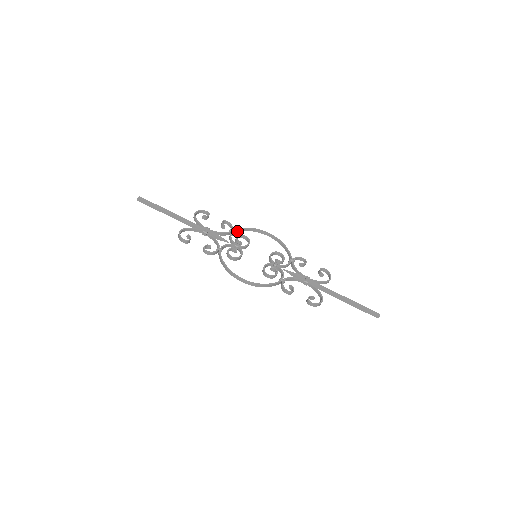
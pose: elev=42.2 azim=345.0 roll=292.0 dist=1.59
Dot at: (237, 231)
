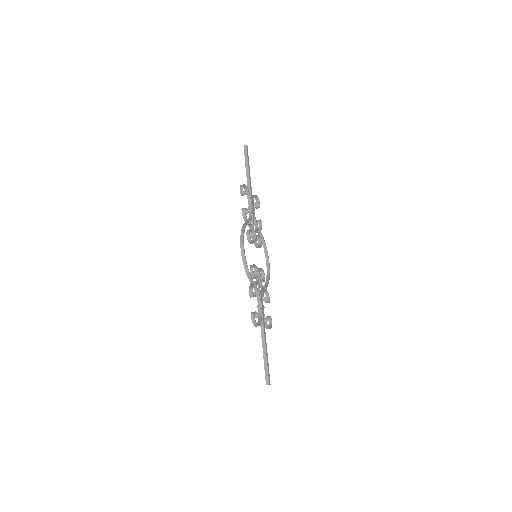
Dot at: (260, 235)
